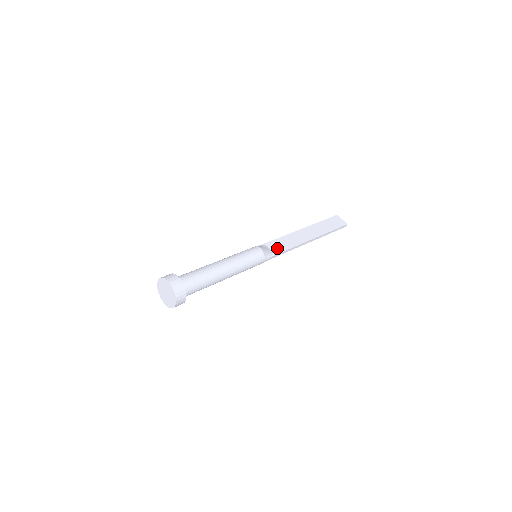
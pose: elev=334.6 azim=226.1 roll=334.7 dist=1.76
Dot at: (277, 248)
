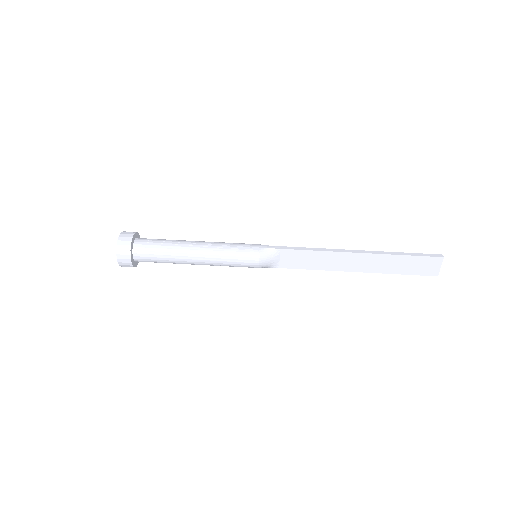
Dot at: (291, 262)
